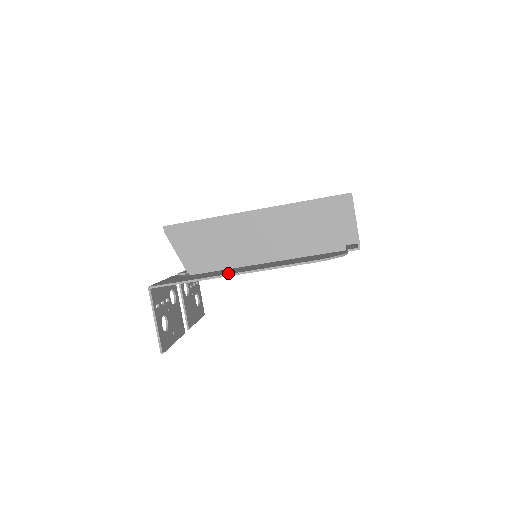
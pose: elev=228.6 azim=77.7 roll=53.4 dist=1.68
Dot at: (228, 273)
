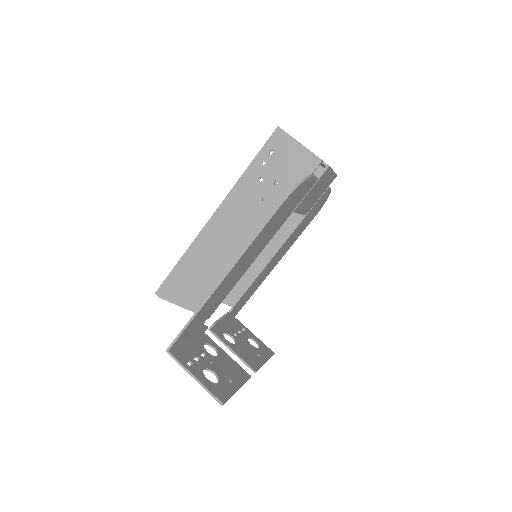
Dot at: (221, 281)
